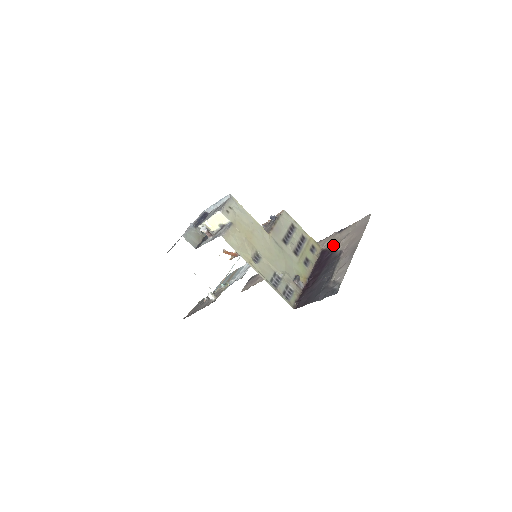
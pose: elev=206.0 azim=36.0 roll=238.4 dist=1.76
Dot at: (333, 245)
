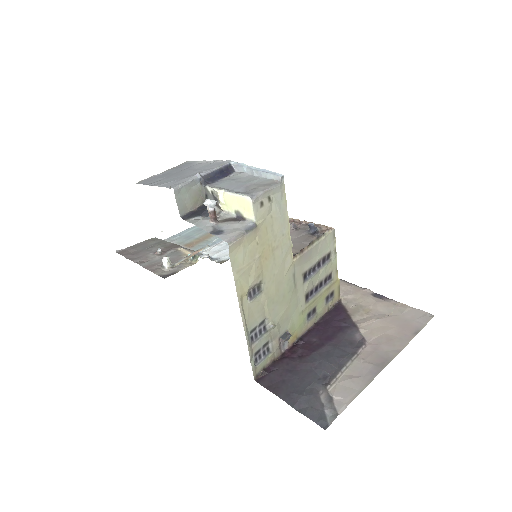
Dot at: (357, 312)
